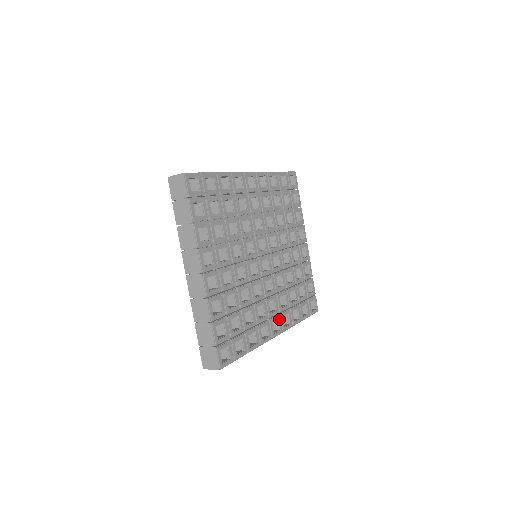
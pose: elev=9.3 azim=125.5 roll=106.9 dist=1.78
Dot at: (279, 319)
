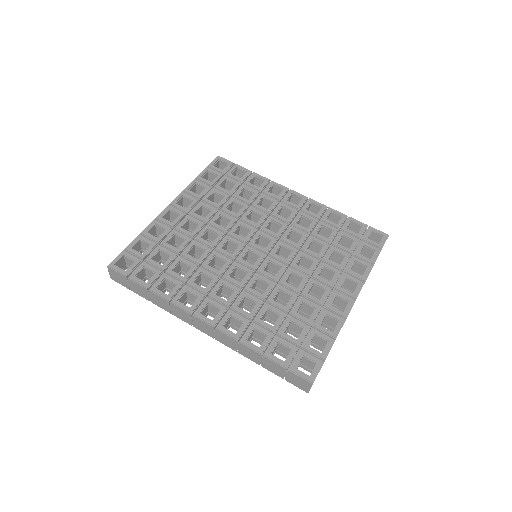
Dot at: (223, 311)
